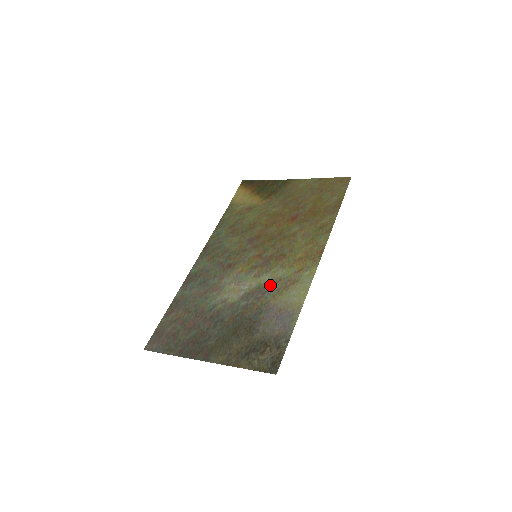
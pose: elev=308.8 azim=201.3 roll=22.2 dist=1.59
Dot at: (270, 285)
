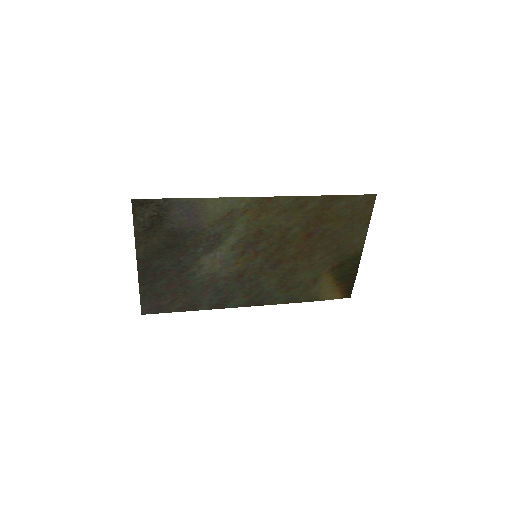
Dot at: (224, 233)
